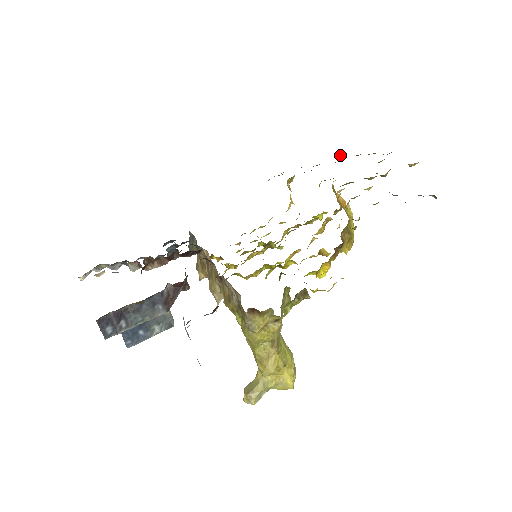
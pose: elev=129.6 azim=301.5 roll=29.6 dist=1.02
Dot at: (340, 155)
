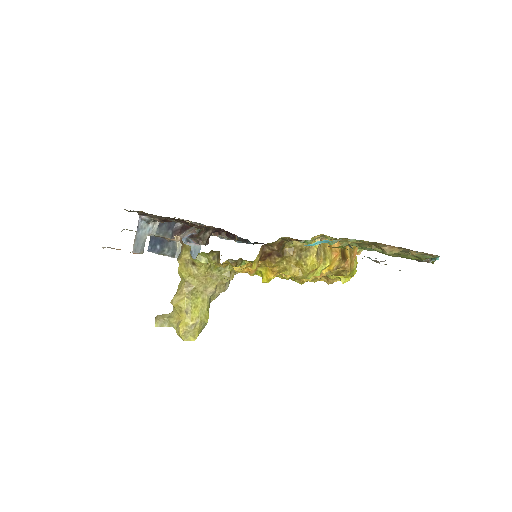
Dot at: occluded
